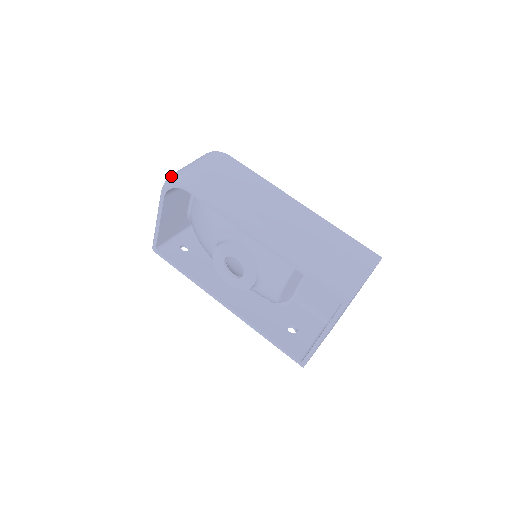
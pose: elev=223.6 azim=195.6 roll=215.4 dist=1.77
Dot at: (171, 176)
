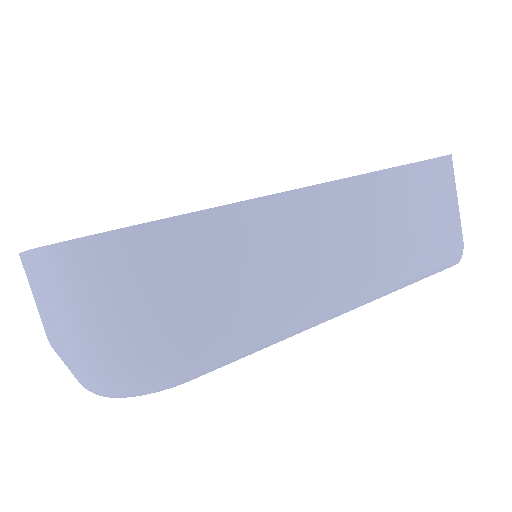
Dot at: (112, 389)
